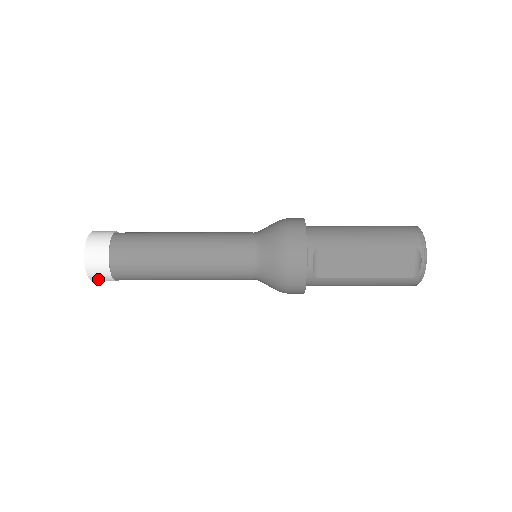
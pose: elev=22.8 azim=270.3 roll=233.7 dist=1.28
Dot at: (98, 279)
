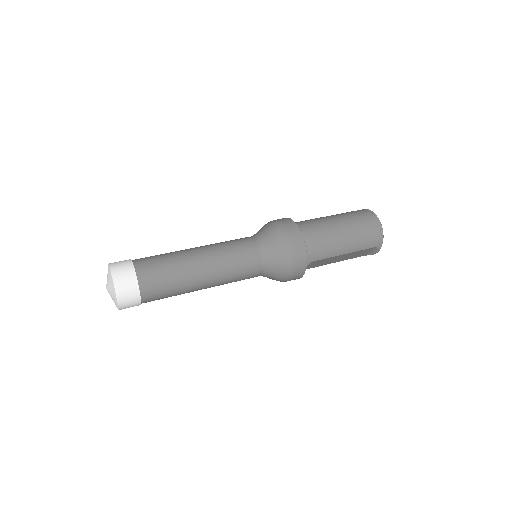
Dot at: occluded
